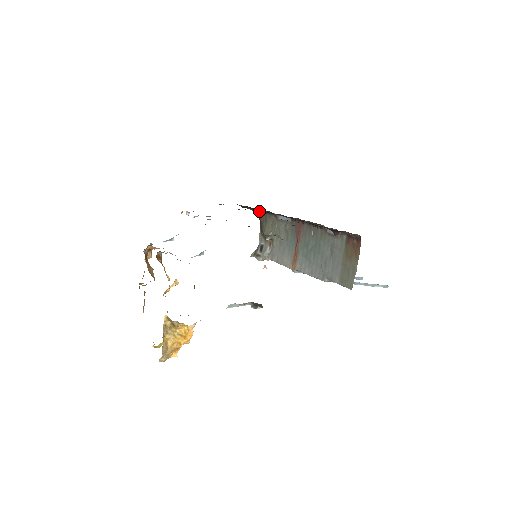
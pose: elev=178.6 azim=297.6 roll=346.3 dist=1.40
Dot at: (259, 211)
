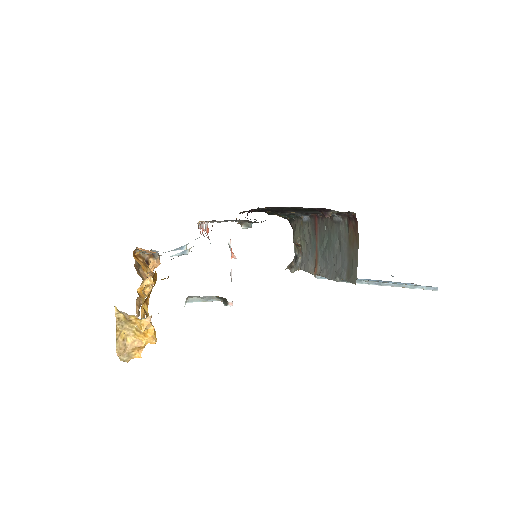
Dot at: (288, 217)
